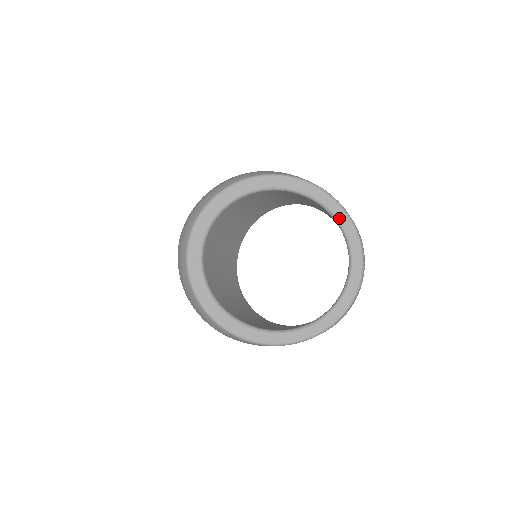
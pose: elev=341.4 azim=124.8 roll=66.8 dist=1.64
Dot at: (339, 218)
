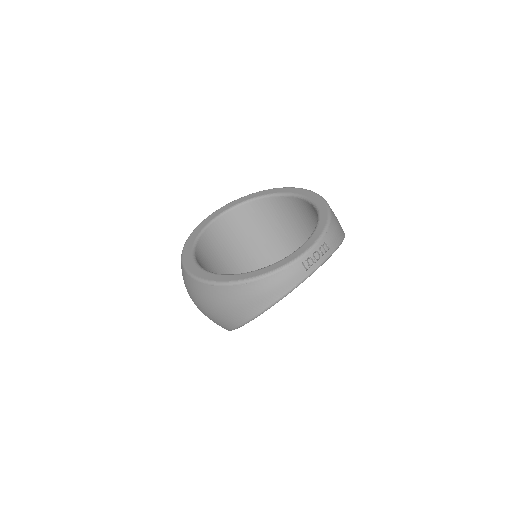
Dot at: (320, 210)
